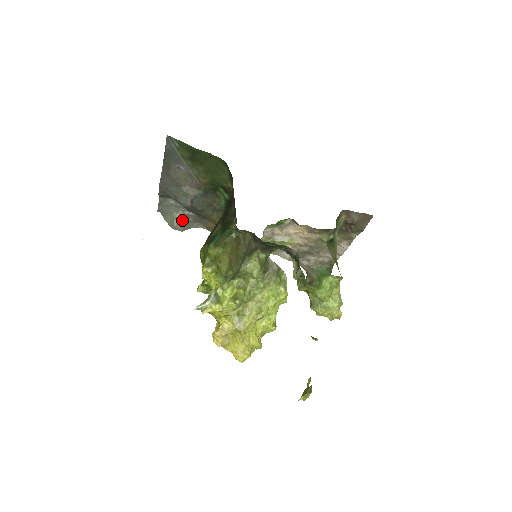
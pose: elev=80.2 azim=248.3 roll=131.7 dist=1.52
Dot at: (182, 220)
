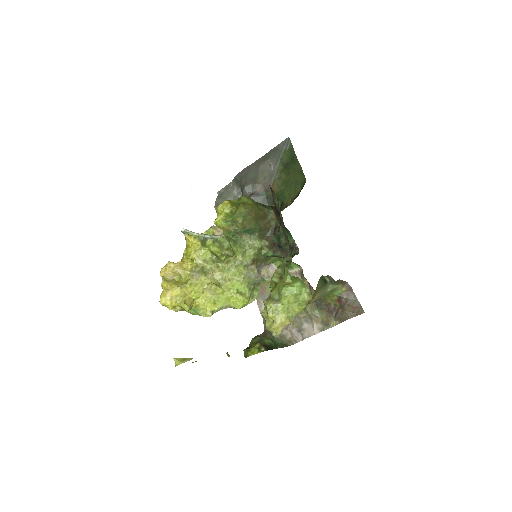
Dot at: occluded
